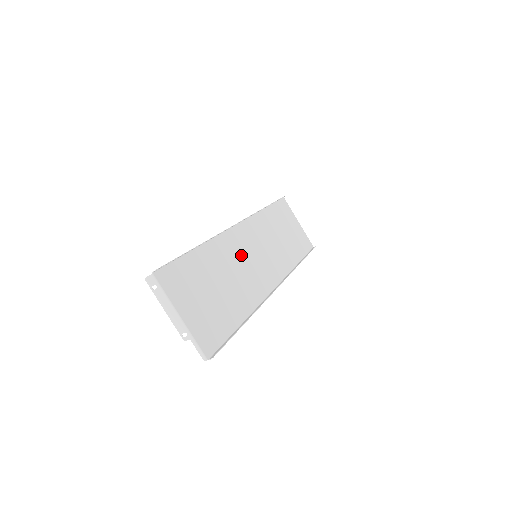
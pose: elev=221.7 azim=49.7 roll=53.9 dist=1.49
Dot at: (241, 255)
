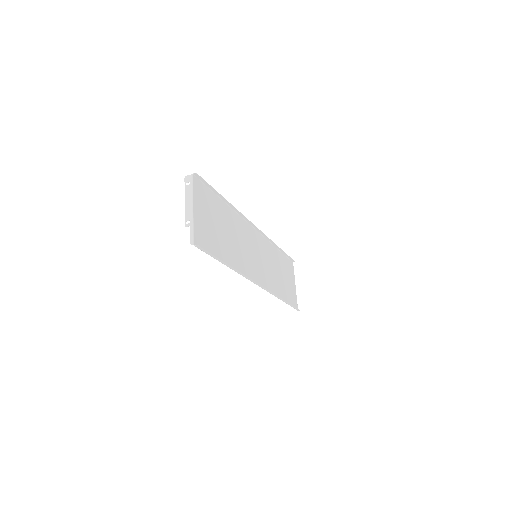
Dot at: (247, 242)
